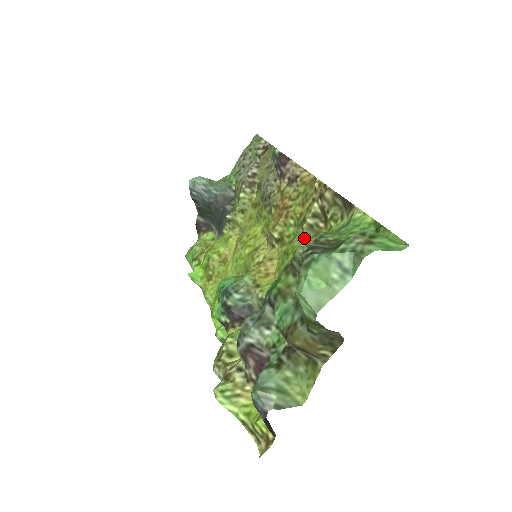
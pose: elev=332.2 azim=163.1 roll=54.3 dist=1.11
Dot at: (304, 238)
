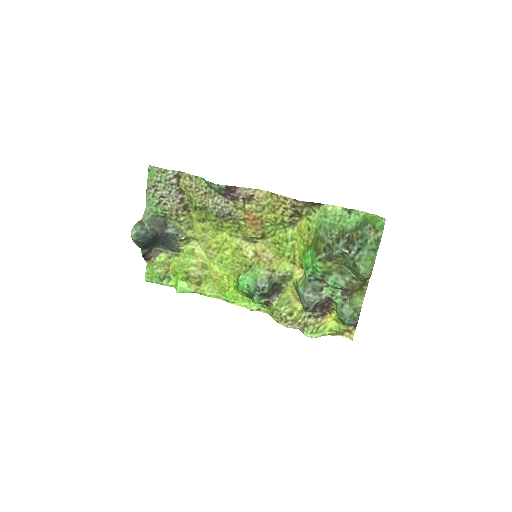
Dot at: (287, 230)
